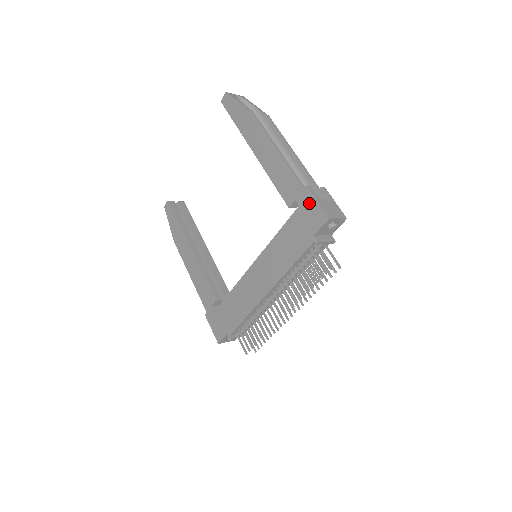
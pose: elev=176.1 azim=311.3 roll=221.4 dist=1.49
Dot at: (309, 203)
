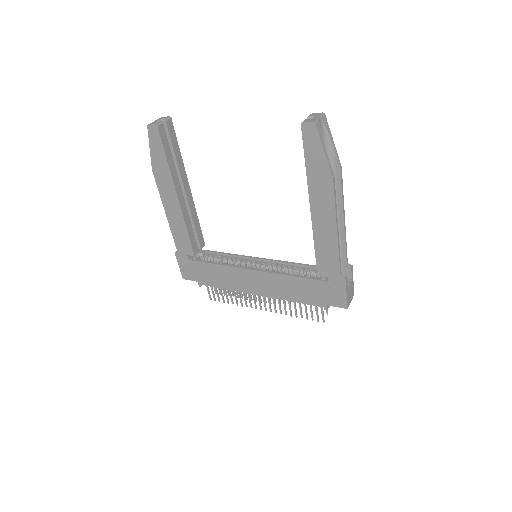
Dot at: (338, 289)
